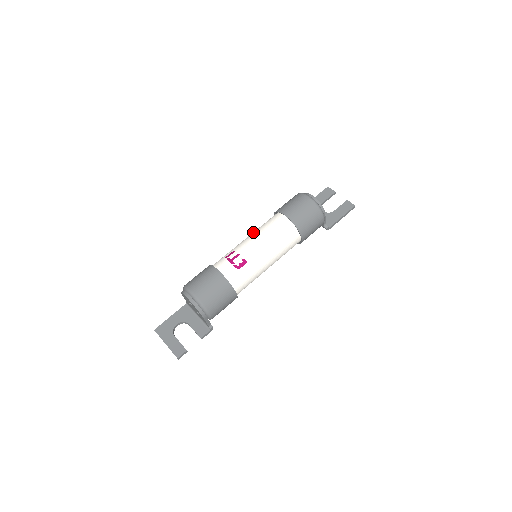
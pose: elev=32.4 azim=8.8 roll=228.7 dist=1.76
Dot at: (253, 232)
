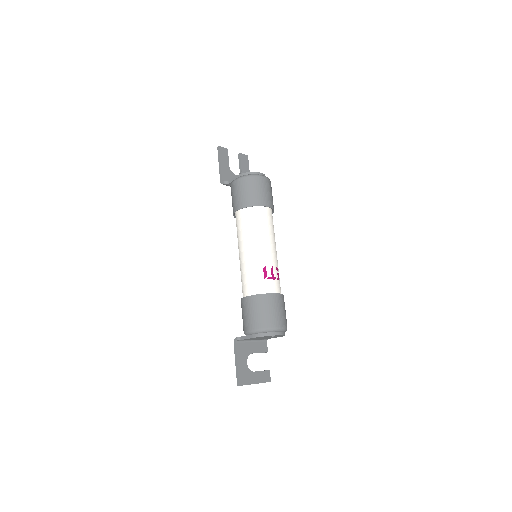
Dot at: (254, 238)
